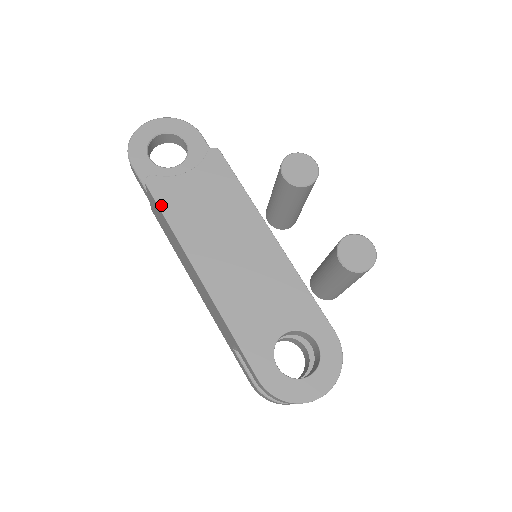
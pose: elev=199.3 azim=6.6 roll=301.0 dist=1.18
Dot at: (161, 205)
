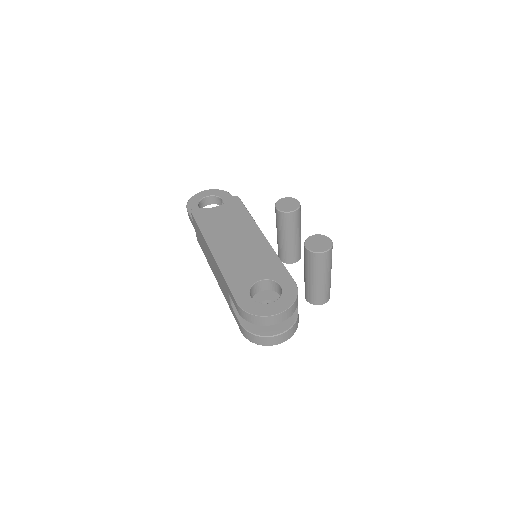
Dot at: (197, 220)
